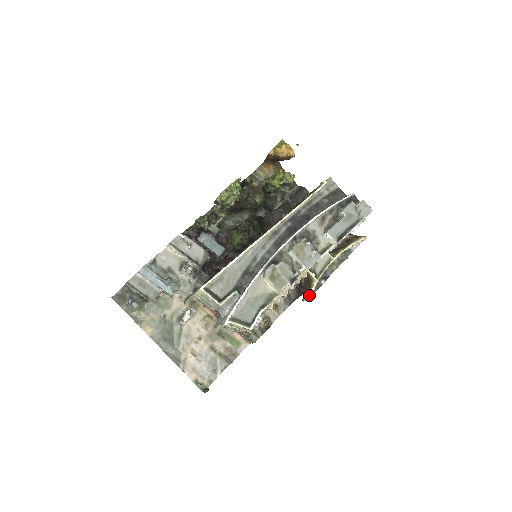
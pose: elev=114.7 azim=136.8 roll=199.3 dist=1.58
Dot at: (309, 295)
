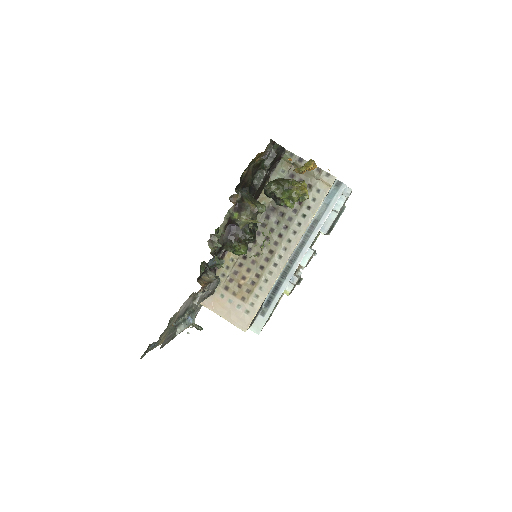
Dot at: occluded
